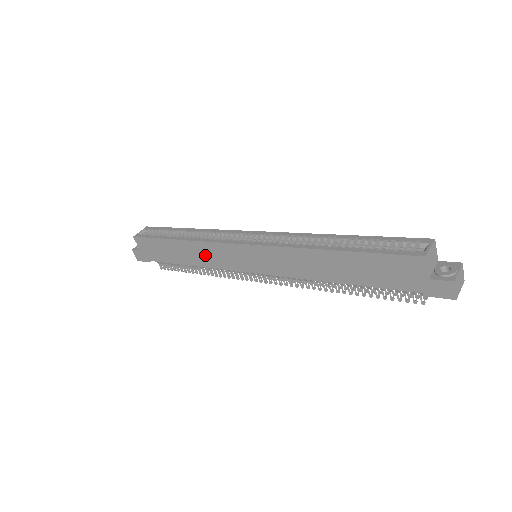
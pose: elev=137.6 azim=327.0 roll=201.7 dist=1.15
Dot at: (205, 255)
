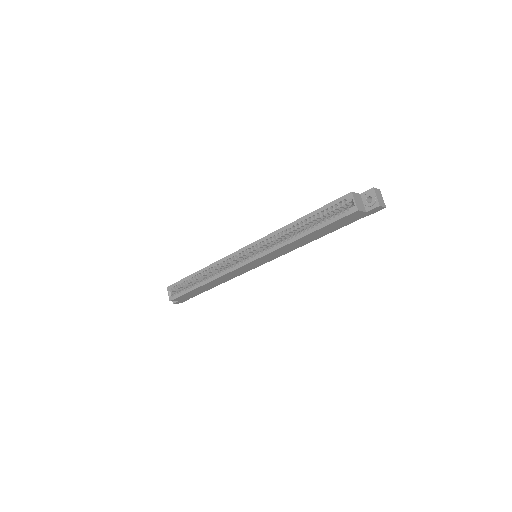
Dot at: (227, 278)
